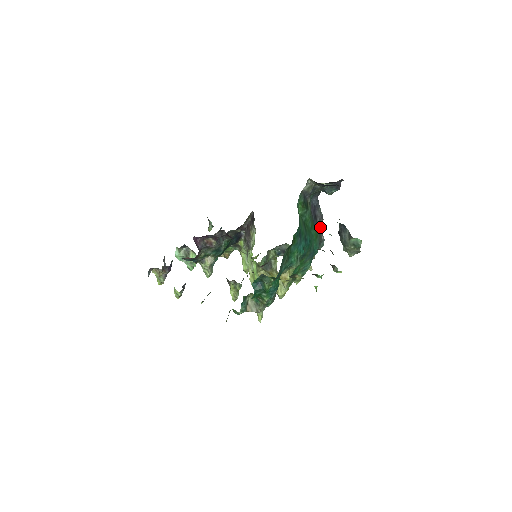
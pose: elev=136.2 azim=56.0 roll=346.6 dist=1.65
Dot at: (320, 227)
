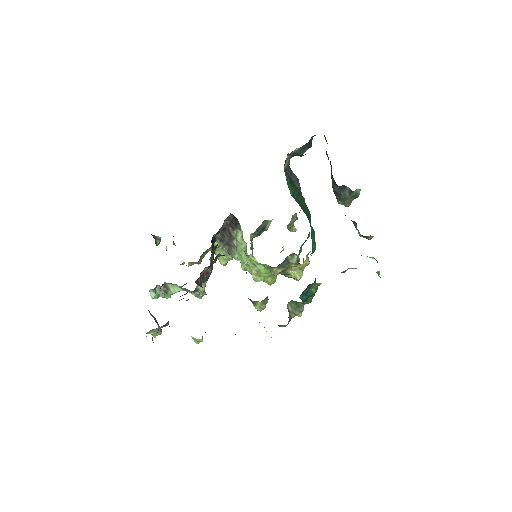
Dot at: (300, 191)
